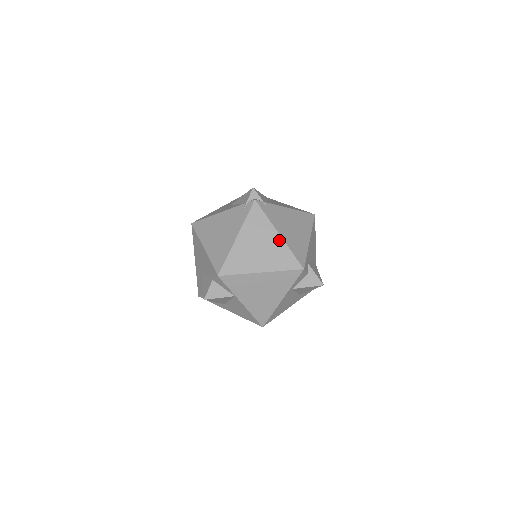
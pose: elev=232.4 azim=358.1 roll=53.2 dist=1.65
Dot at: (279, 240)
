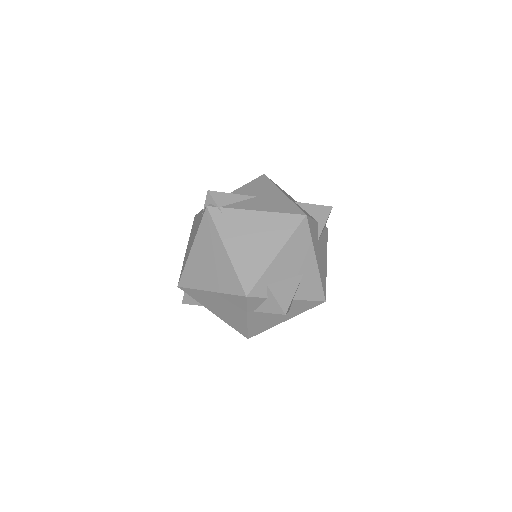
Dot at: (225, 257)
